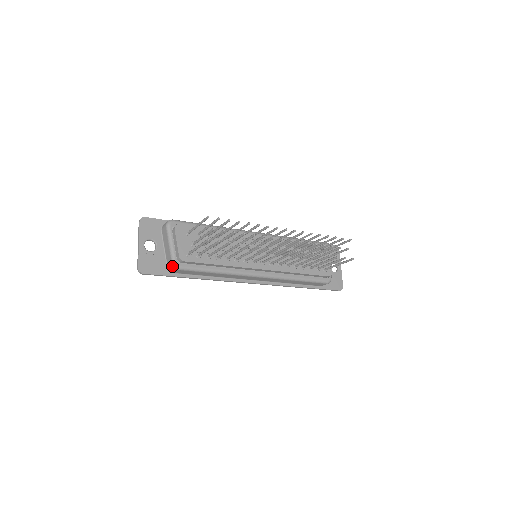
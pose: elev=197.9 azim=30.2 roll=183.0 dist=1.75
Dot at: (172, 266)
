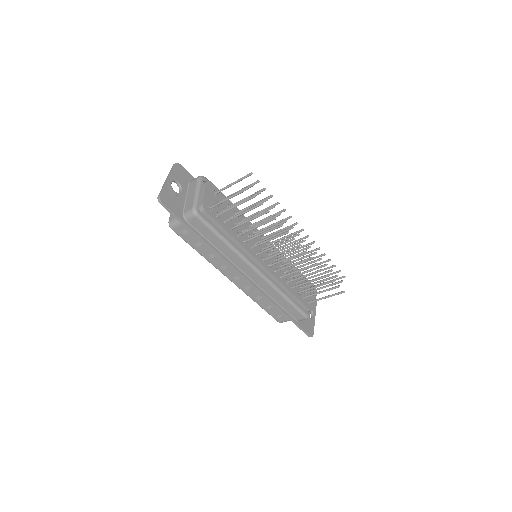
Dot at: (191, 210)
